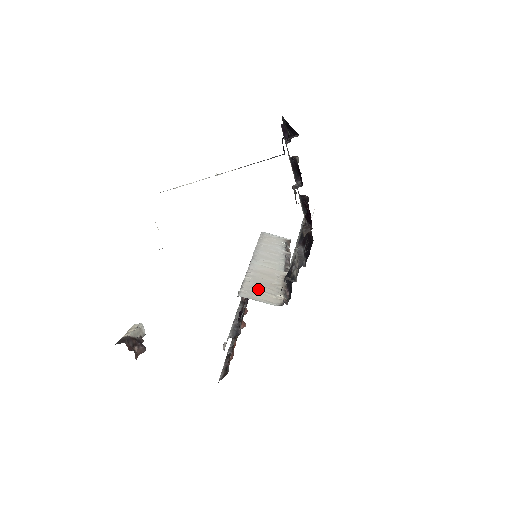
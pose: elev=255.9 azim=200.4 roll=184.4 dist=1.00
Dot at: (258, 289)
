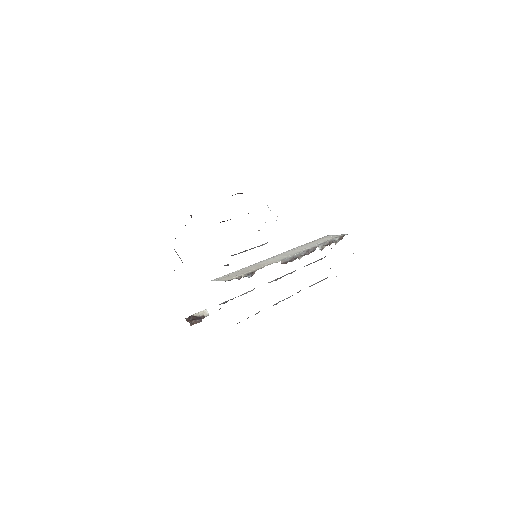
Dot at: (232, 275)
